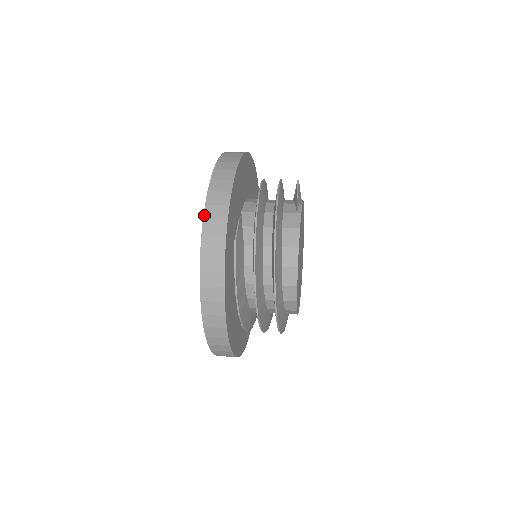
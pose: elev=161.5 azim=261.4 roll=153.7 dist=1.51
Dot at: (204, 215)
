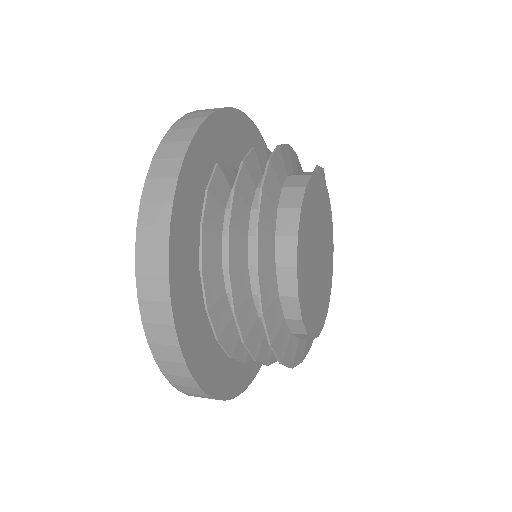
Dot at: (181, 118)
